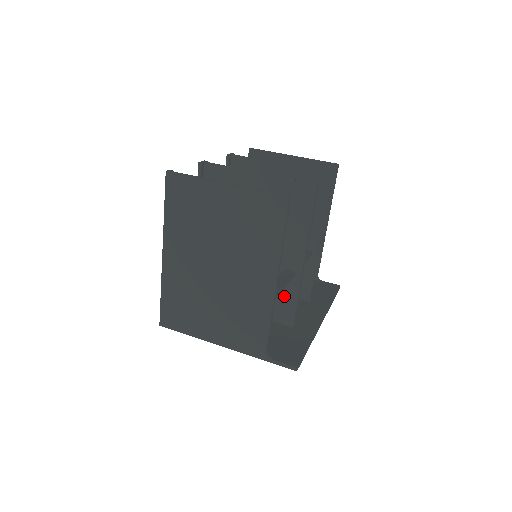
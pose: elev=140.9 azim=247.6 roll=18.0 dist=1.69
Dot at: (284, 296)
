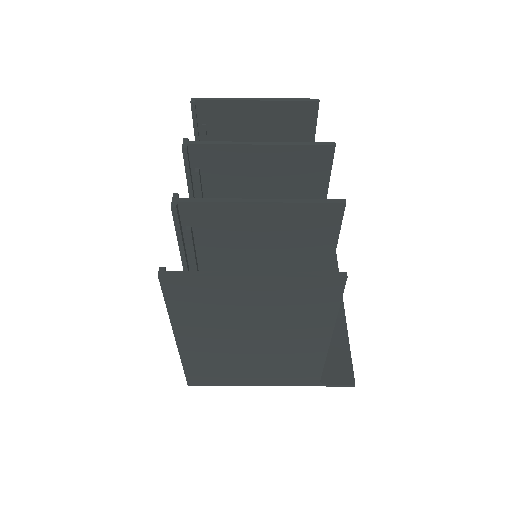
Dot at: occluded
